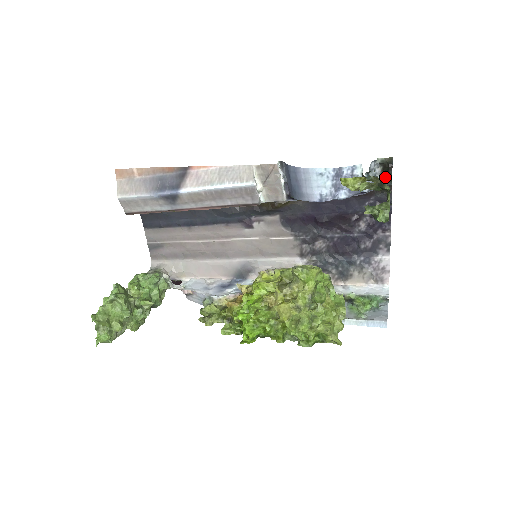
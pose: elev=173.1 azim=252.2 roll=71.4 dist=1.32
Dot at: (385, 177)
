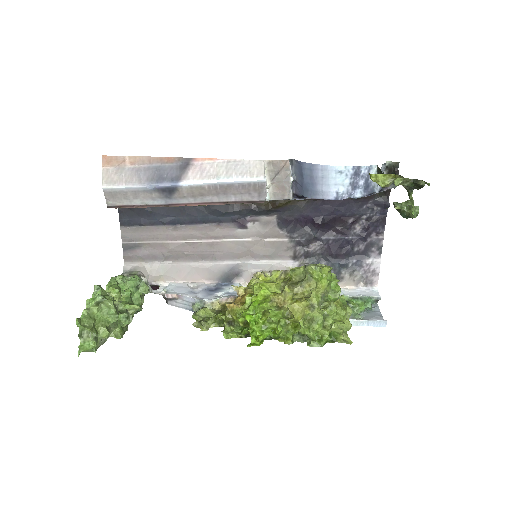
Dot at: occluded
